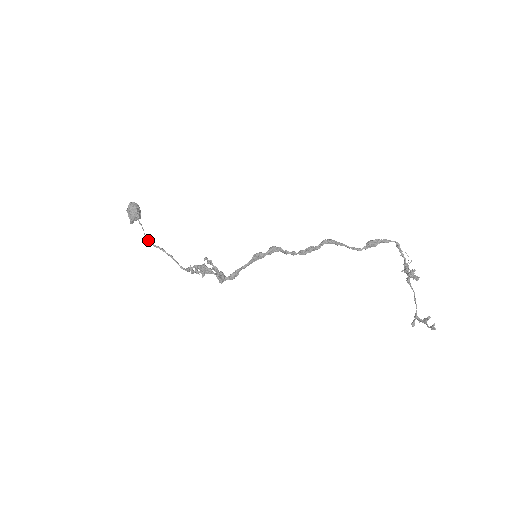
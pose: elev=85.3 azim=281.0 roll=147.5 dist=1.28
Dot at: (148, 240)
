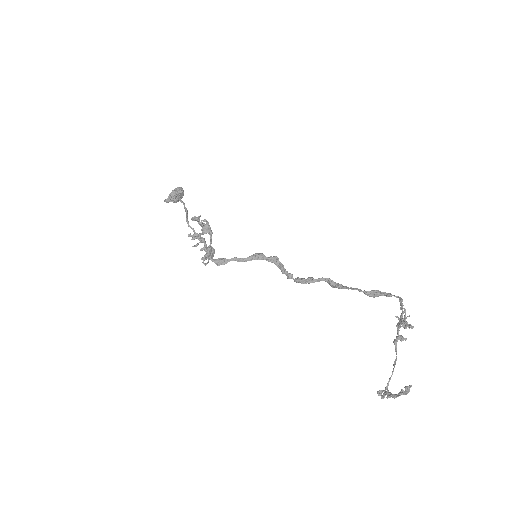
Dot at: (178, 195)
